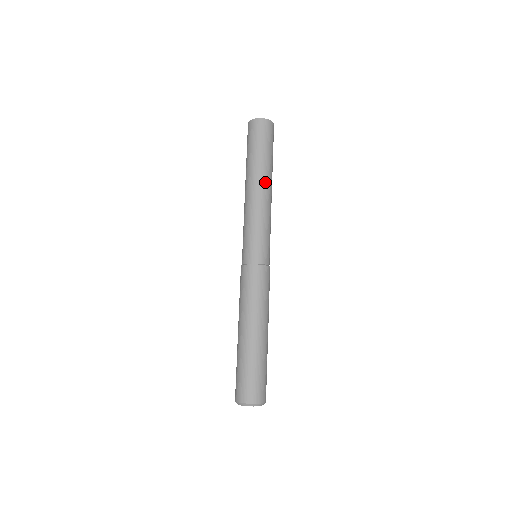
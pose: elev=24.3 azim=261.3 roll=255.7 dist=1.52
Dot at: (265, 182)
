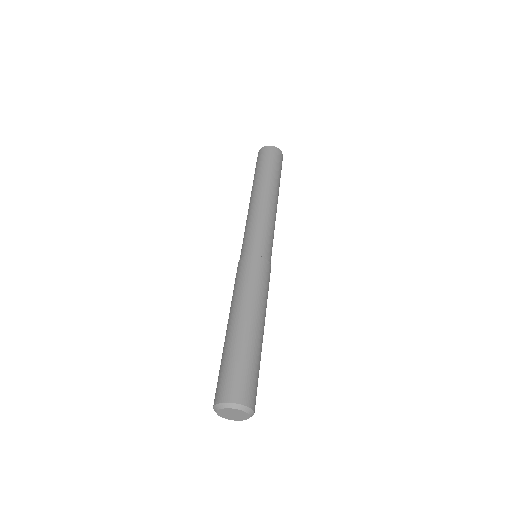
Dot at: (265, 189)
